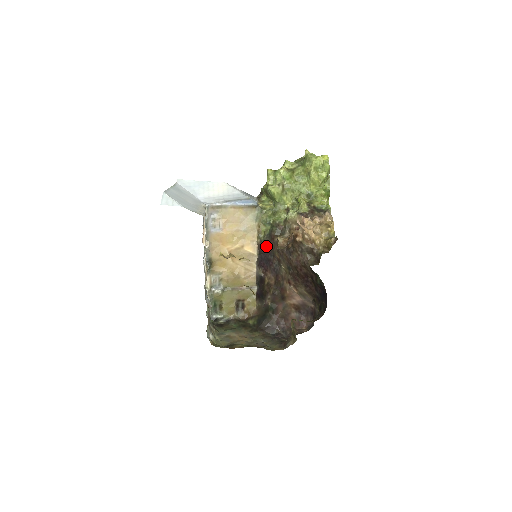
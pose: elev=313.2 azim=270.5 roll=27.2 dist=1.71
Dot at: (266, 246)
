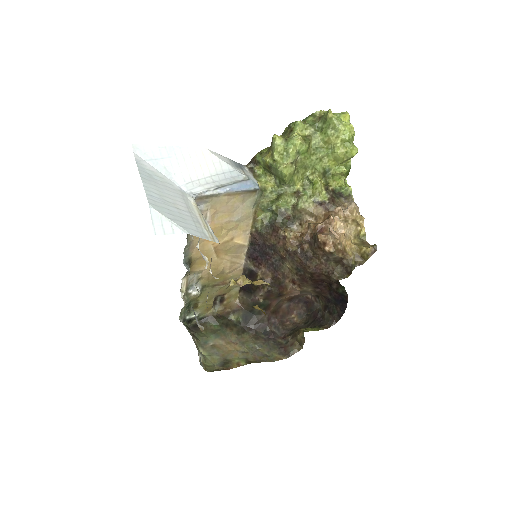
Dot at: (264, 238)
